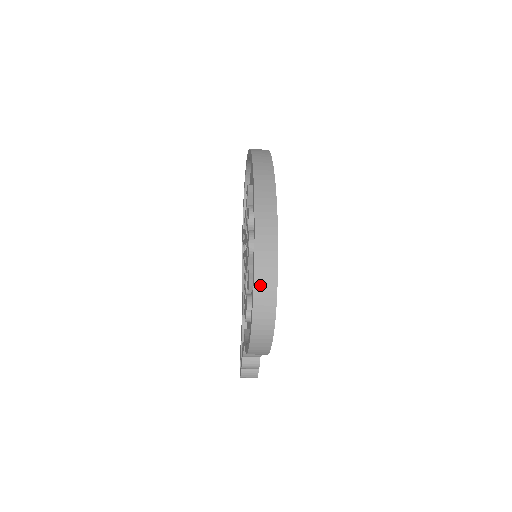
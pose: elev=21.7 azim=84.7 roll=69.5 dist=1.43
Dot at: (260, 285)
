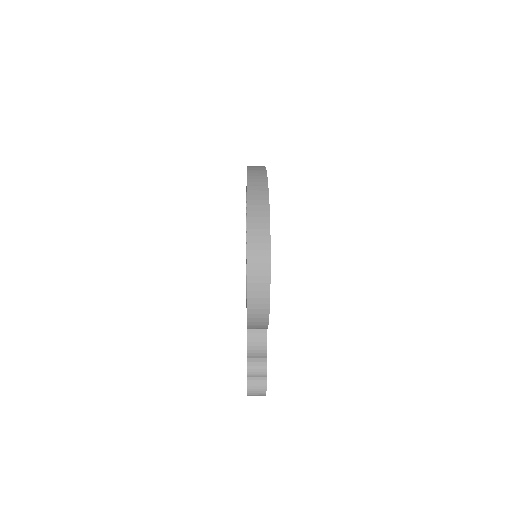
Dot at: (253, 218)
